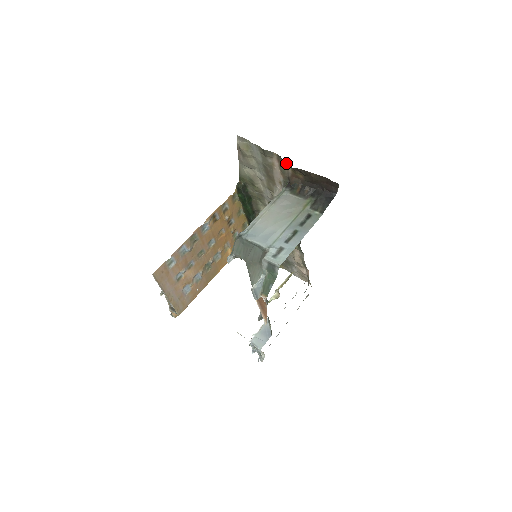
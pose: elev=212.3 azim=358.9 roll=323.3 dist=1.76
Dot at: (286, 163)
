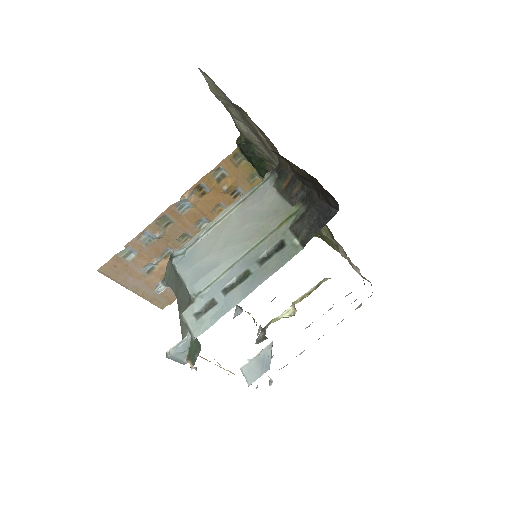
Dot at: (263, 132)
